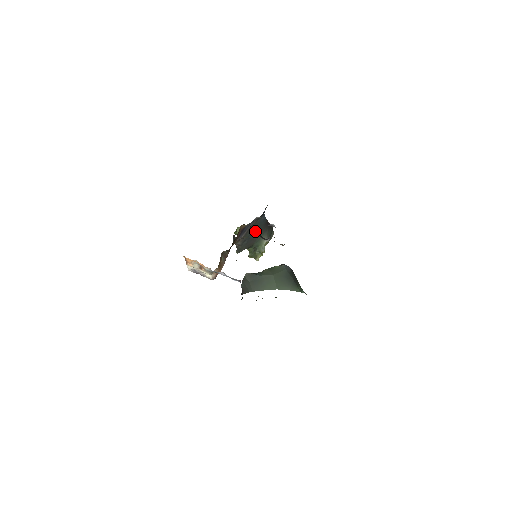
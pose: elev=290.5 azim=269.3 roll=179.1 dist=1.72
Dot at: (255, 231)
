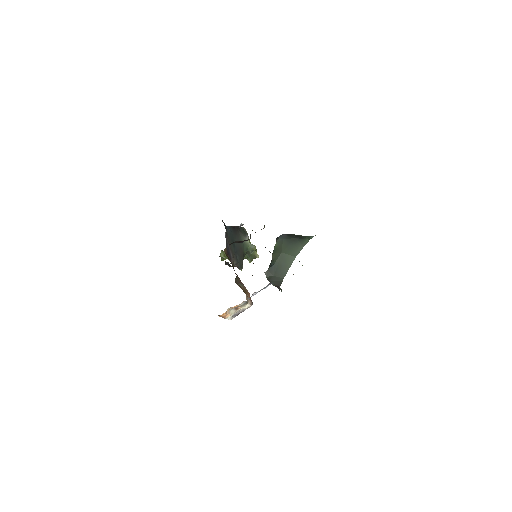
Dot at: occluded
